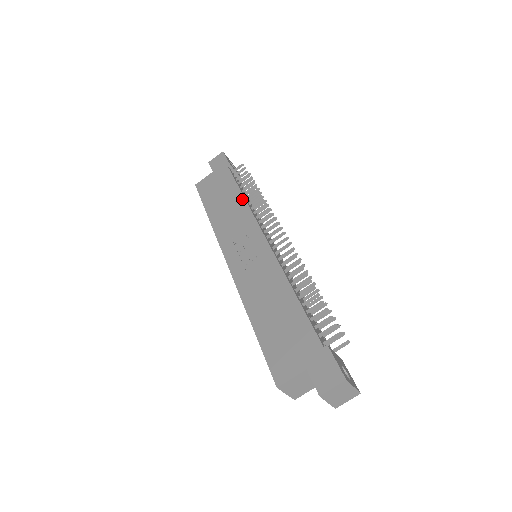
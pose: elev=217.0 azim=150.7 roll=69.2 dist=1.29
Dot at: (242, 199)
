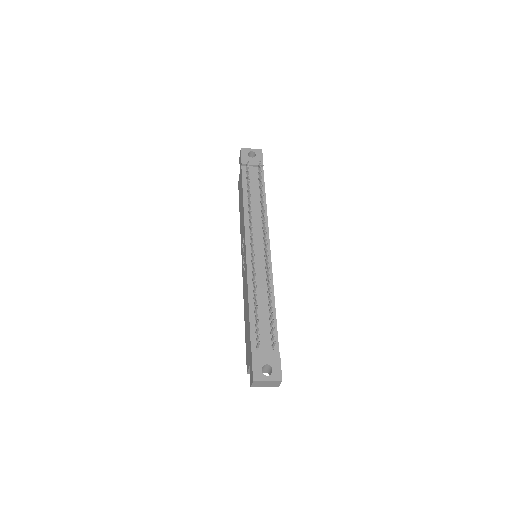
Dot at: (243, 206)
